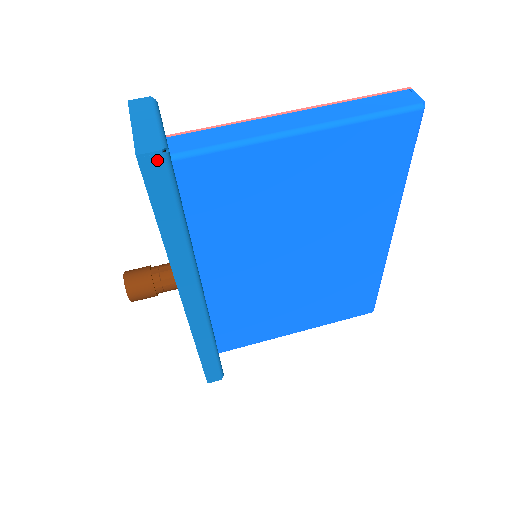
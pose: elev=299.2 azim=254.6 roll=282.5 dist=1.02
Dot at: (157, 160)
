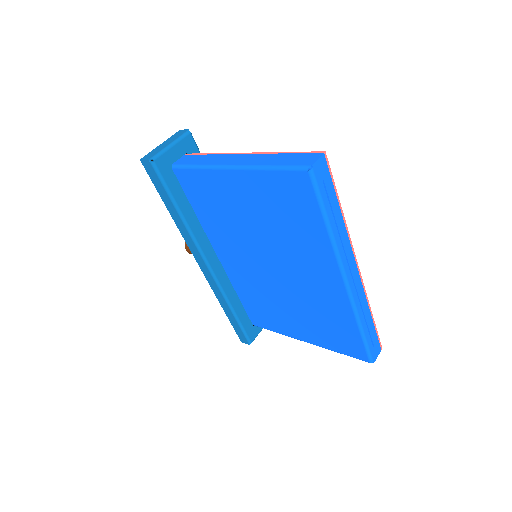
Dot at: (149, 165)
